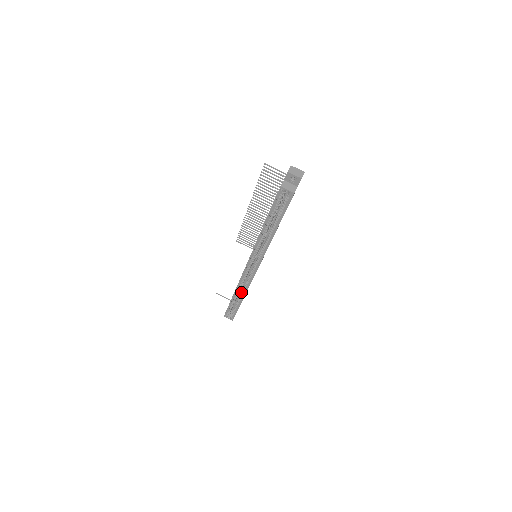
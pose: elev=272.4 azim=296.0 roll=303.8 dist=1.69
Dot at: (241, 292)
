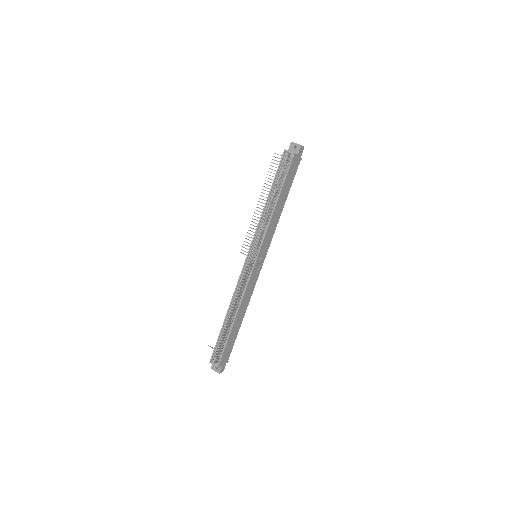
Dot at: occluded
